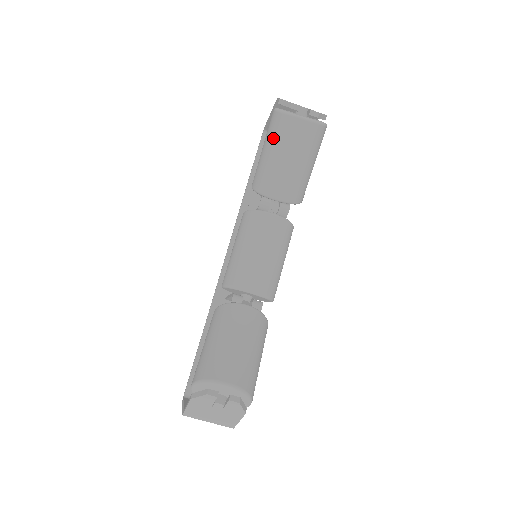
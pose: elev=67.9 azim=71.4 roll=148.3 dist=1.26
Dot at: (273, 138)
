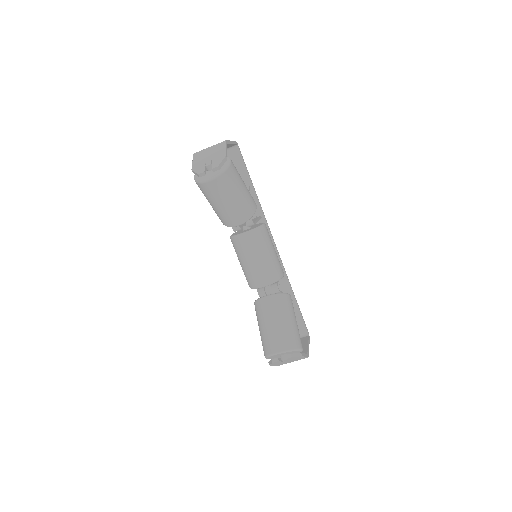
Dot at: (207, 197)
